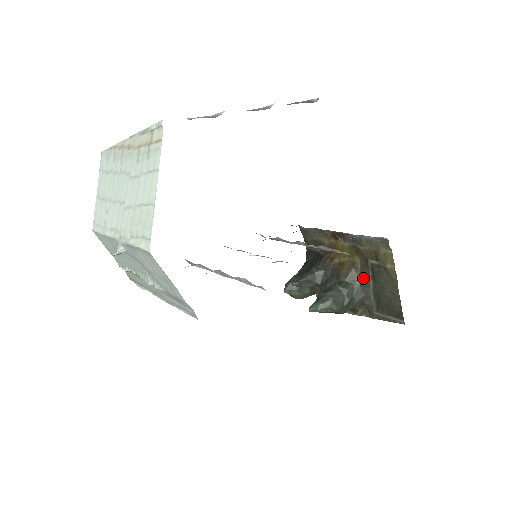
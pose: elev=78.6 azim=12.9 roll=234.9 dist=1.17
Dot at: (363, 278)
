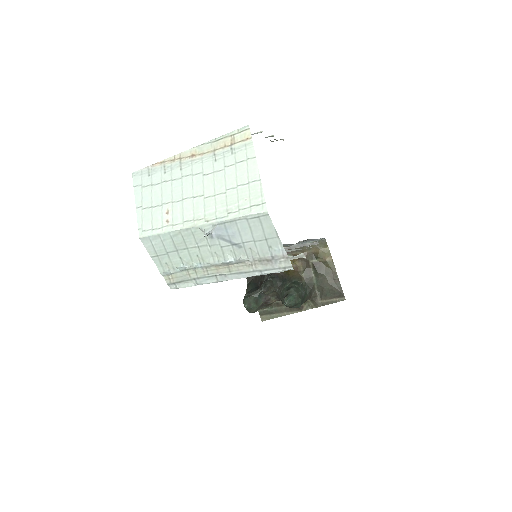
Dot at: (307, 276)
